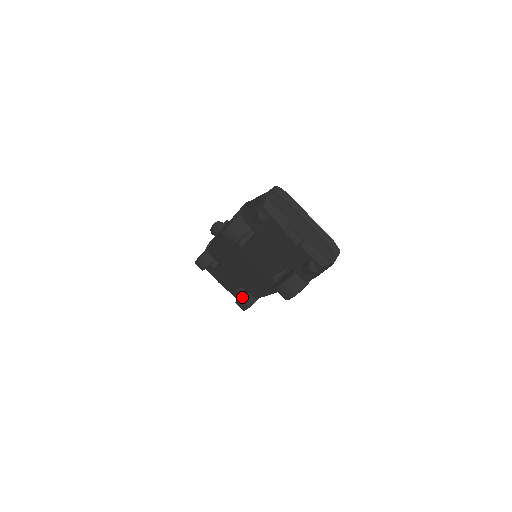
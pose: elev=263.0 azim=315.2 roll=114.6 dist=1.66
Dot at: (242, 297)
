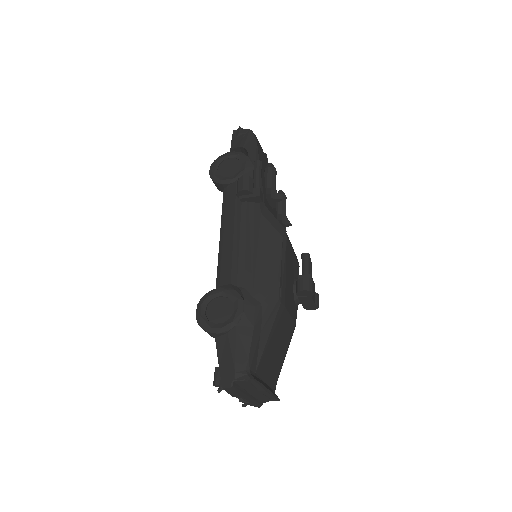
Dot at: occluded
